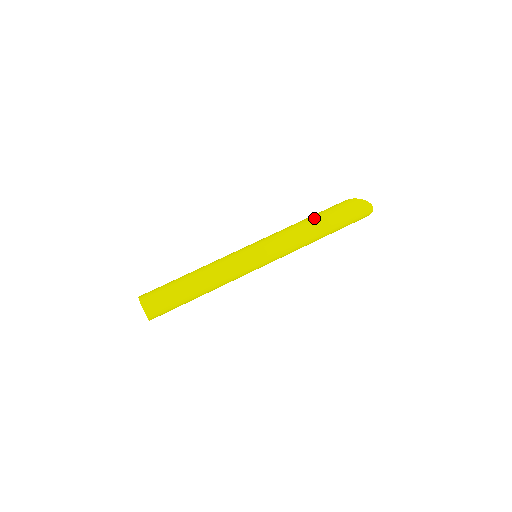
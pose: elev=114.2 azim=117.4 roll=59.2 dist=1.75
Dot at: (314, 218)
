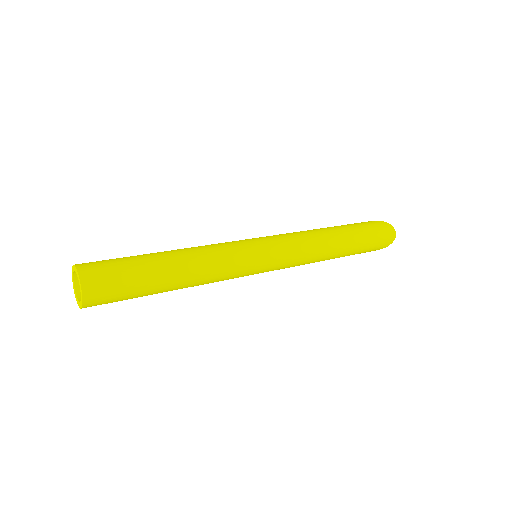
Dot at: (329, 227)
